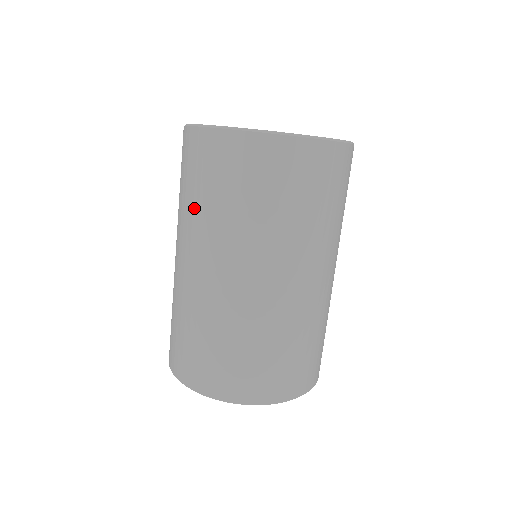
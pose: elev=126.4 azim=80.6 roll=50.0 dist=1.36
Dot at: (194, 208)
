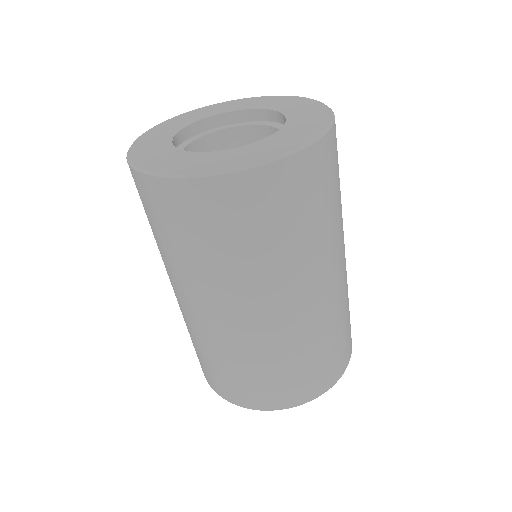
Dot at: (213, 265)
